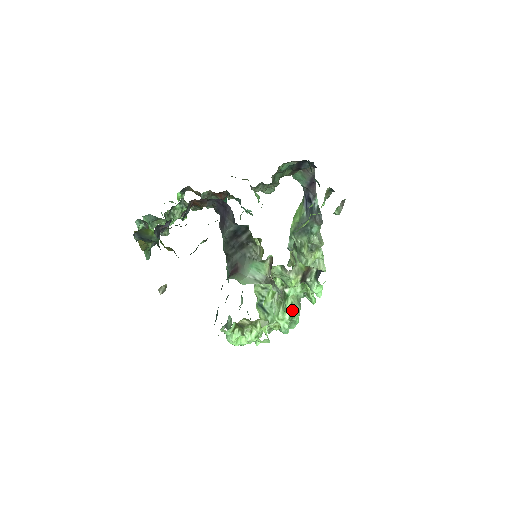
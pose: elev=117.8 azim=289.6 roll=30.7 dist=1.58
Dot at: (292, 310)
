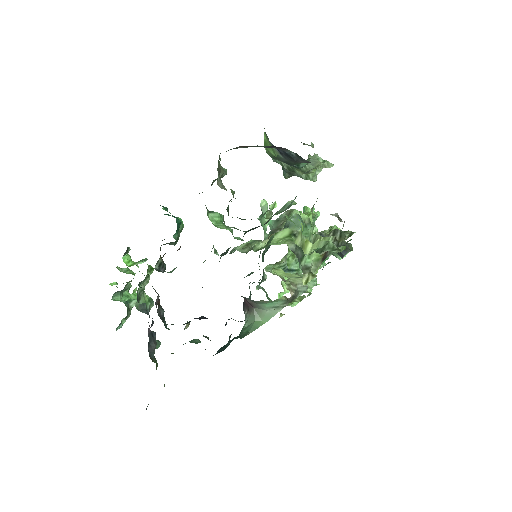
Dot at: occluded
